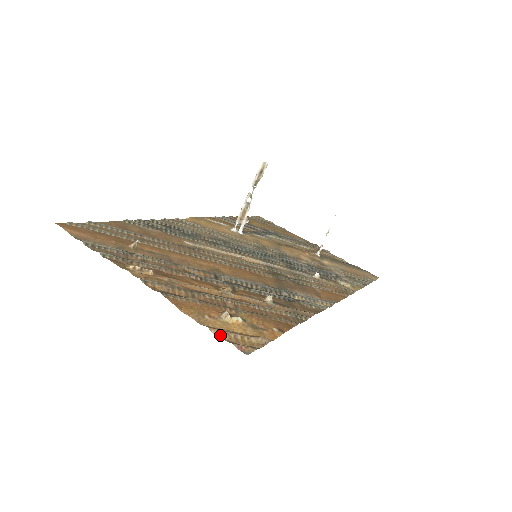
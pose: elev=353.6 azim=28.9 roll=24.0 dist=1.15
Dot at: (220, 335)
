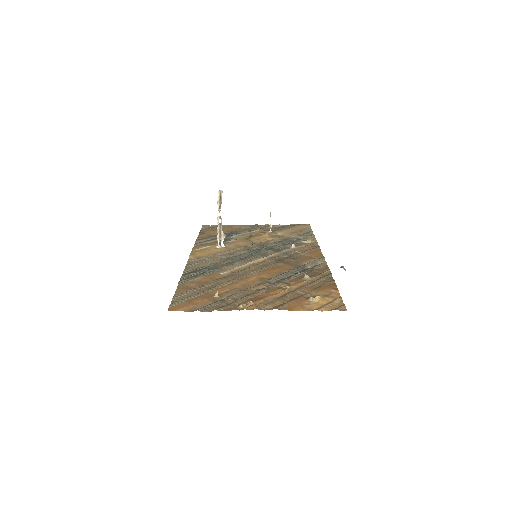
Dot at: (324, 310)
